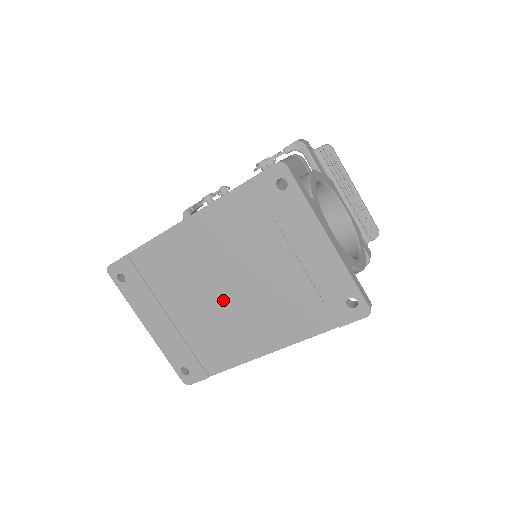
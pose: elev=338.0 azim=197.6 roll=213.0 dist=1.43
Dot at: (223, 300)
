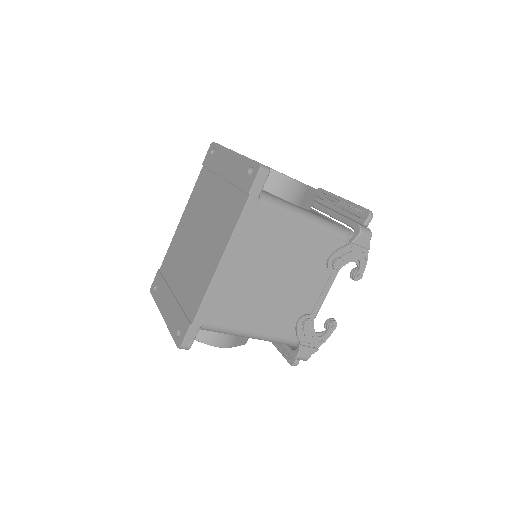
Dot at: (196, 249)
